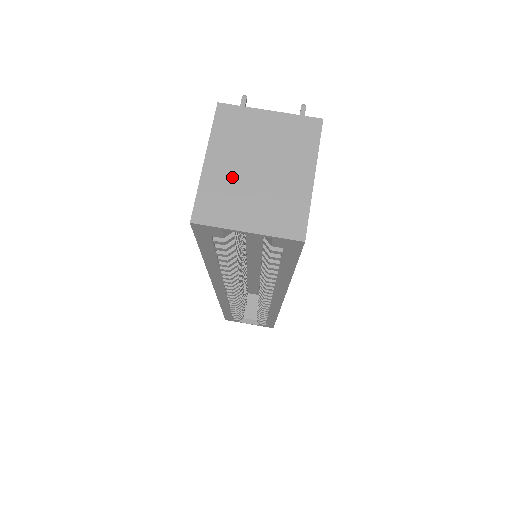
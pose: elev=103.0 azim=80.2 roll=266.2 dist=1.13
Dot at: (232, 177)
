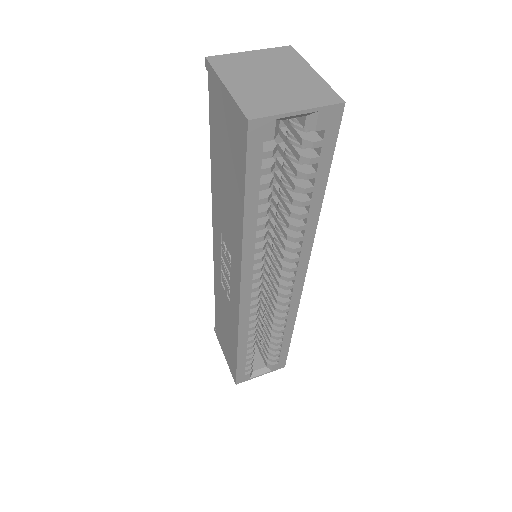
Dot at: (256, 88)
